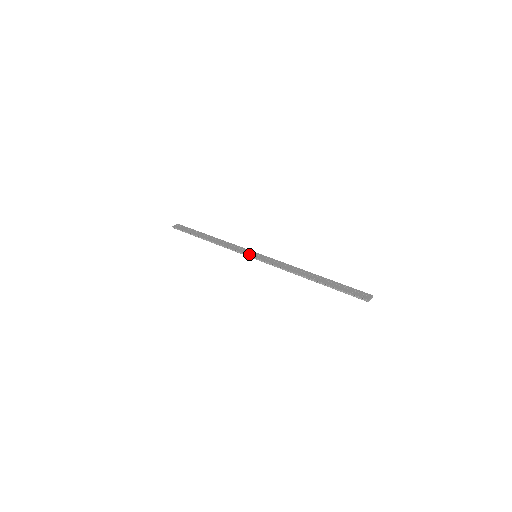
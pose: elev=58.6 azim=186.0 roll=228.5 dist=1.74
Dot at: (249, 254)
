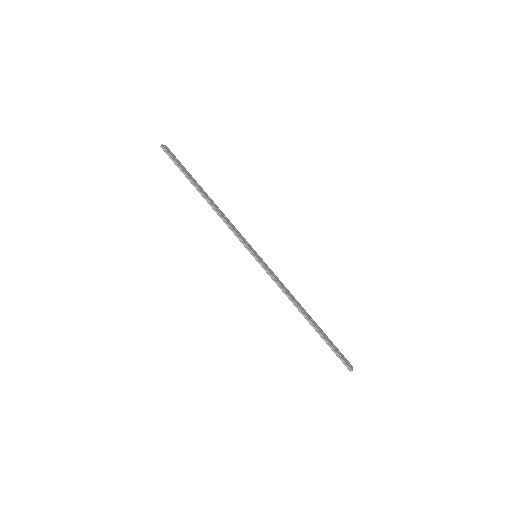
Dot at: (251, 249)
